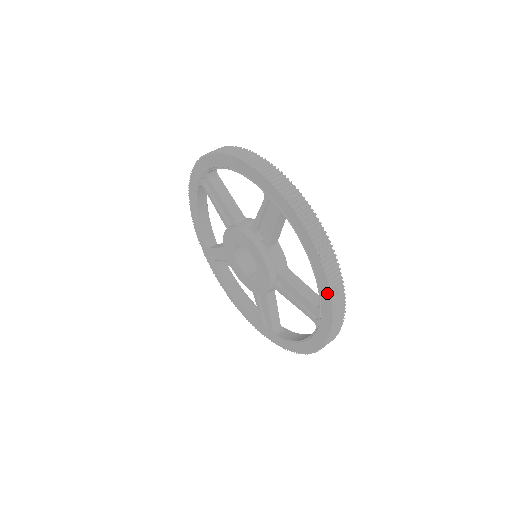
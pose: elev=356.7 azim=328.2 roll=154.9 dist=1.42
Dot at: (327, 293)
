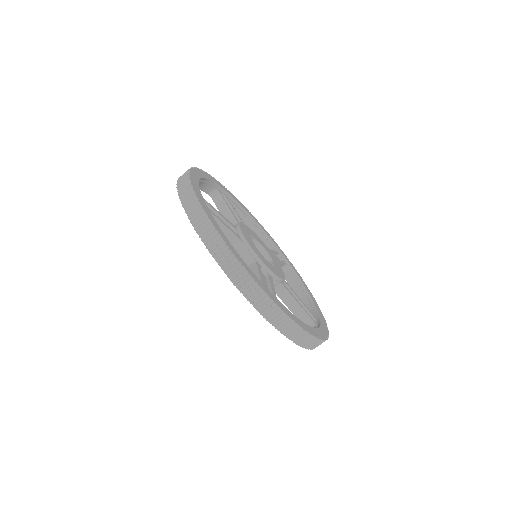
Dot at: (231, 279)
